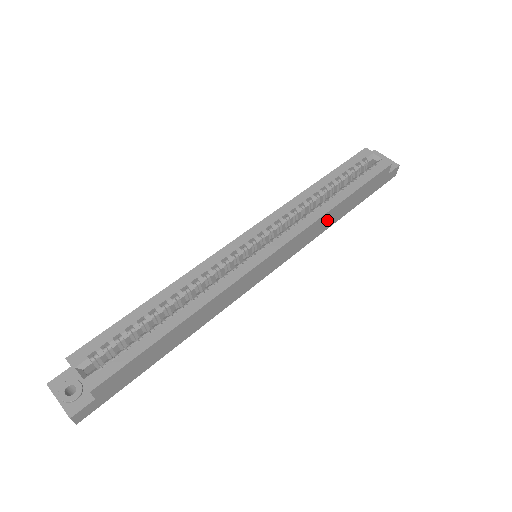
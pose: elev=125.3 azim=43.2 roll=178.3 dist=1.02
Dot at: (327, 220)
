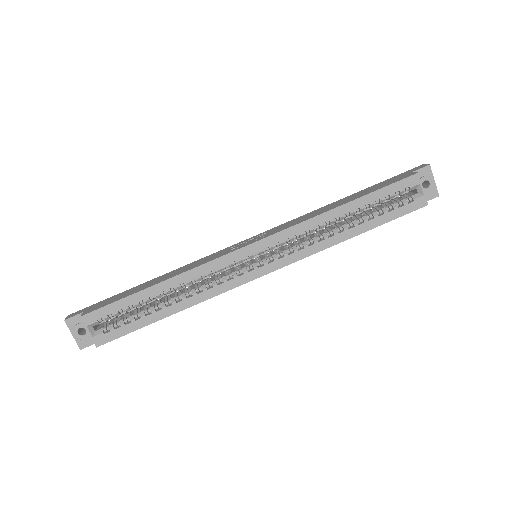
Dot at: occluded
